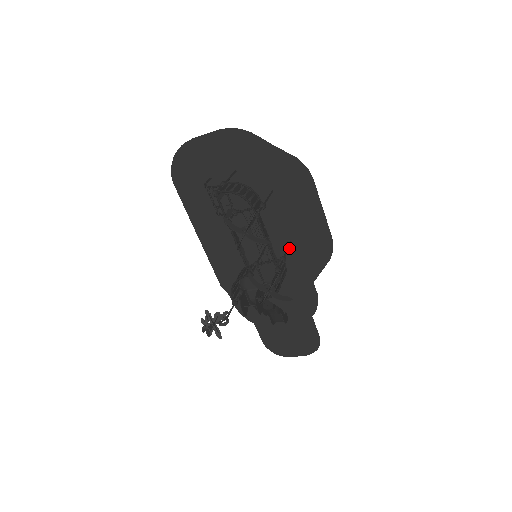
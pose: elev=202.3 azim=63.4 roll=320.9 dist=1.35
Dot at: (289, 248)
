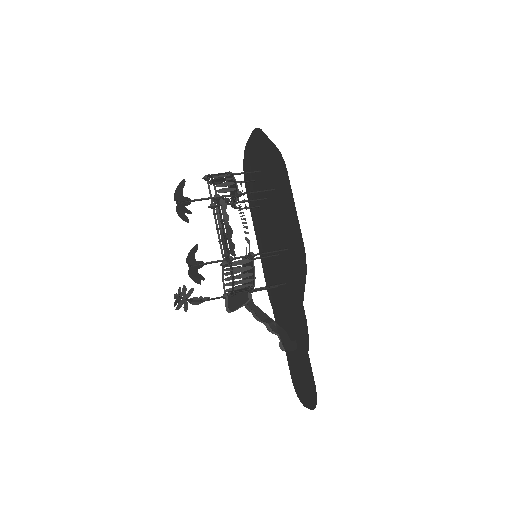
Dot at: (288, 256)
